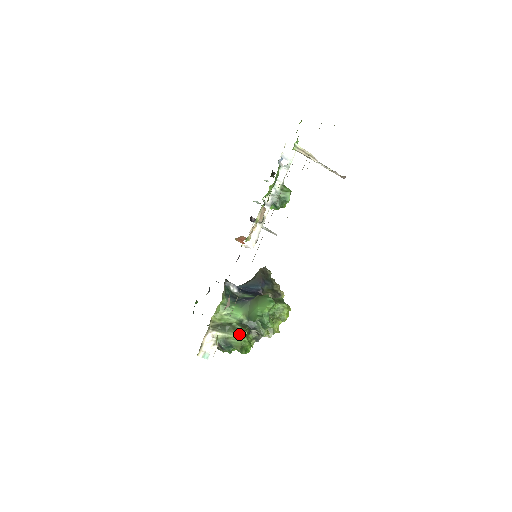
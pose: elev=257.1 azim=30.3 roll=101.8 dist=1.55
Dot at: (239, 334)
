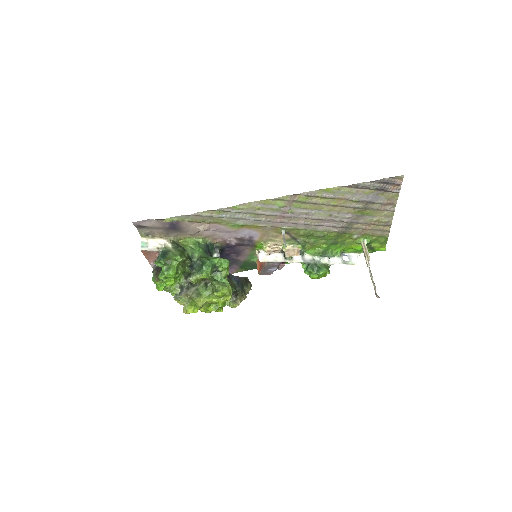
Dot at: (180, 255)
